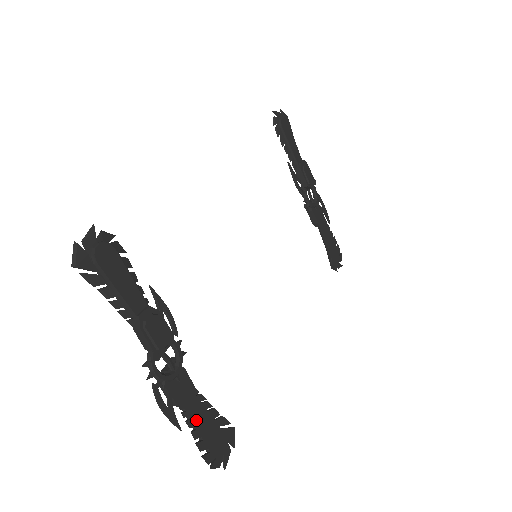
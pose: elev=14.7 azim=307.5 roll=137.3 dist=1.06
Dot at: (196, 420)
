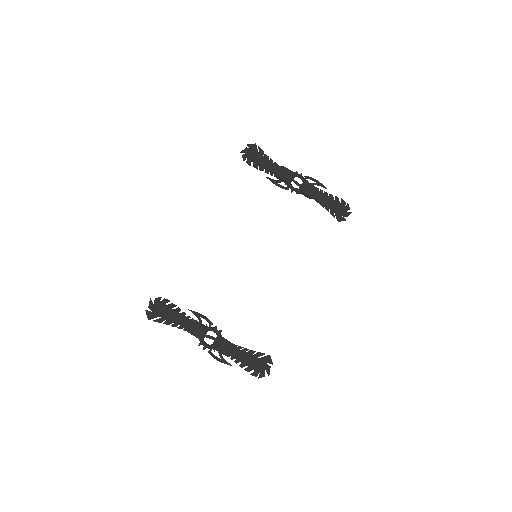
Dot at: (240, 359)
